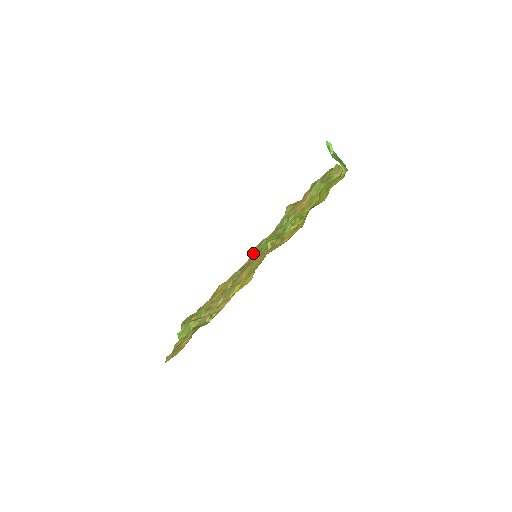
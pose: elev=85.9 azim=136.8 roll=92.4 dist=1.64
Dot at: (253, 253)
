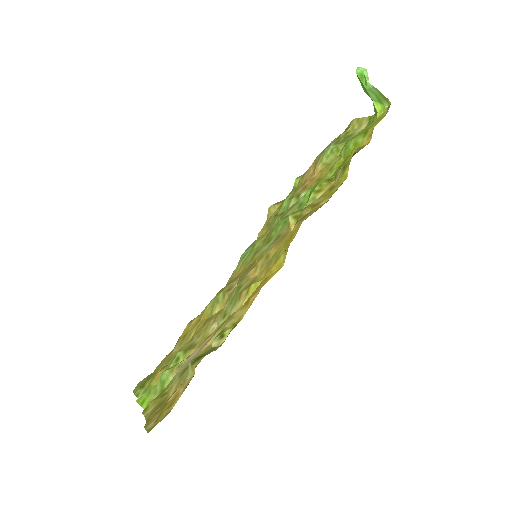
Dot at: (245, 258)
